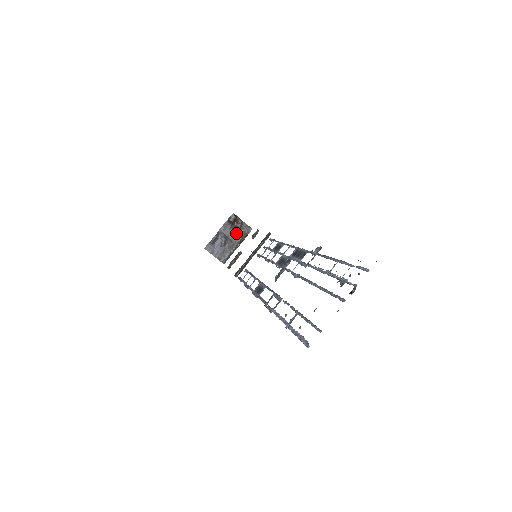
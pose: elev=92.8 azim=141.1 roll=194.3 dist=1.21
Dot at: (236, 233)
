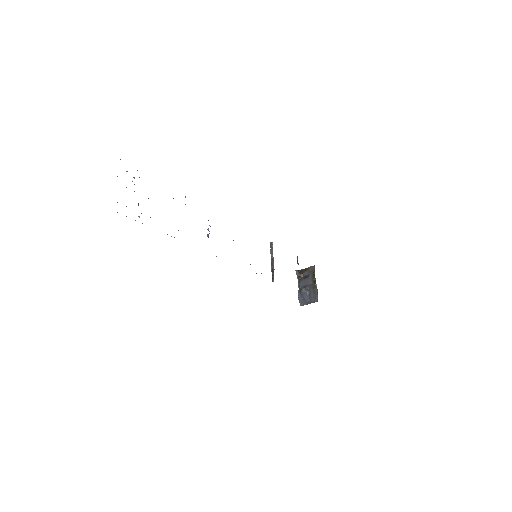
Dot at: (308, 278)
